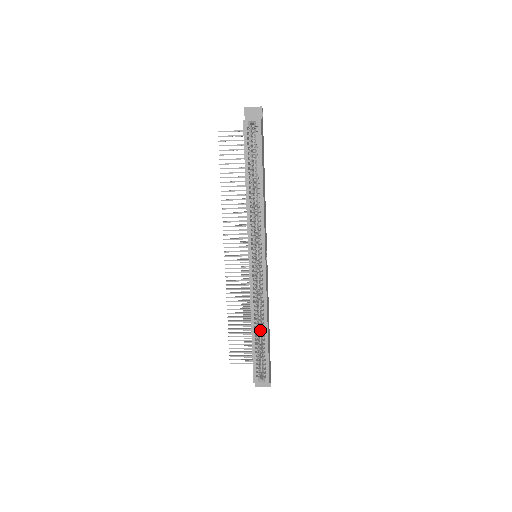
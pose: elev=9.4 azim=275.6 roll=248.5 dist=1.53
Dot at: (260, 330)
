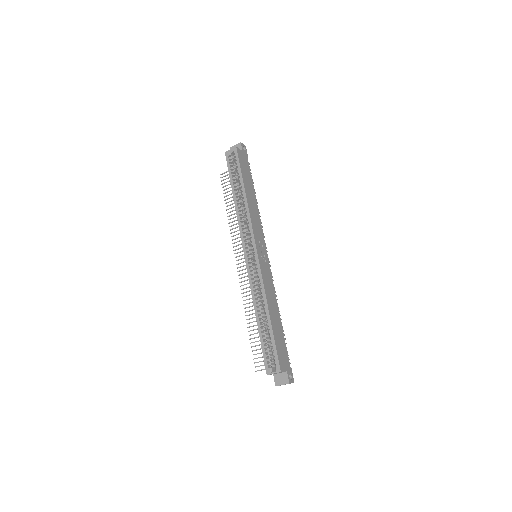
Dot at: occluded
